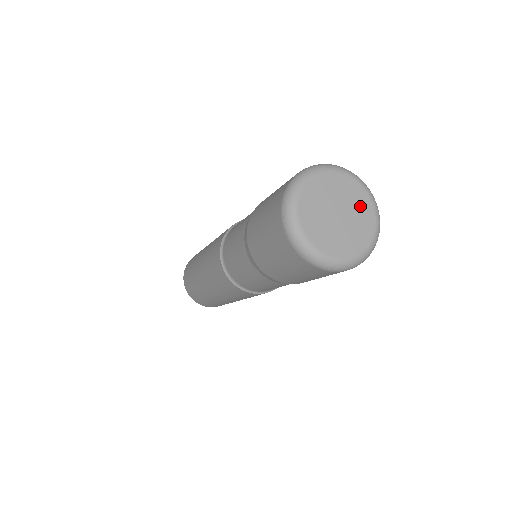
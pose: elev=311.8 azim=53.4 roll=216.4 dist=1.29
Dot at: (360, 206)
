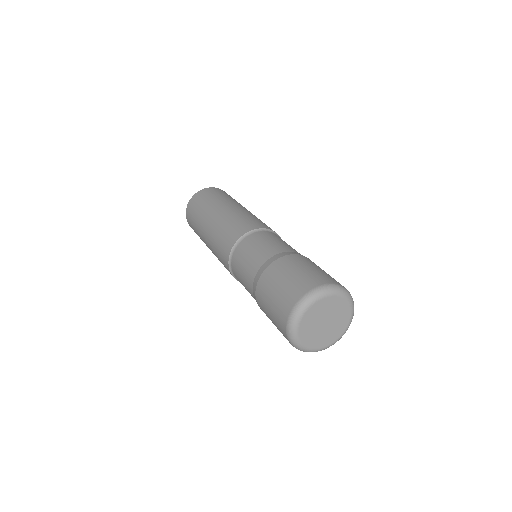
Dot at: (342, 320)
